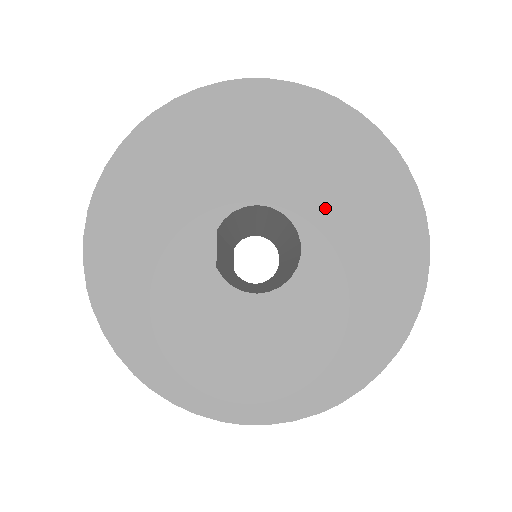
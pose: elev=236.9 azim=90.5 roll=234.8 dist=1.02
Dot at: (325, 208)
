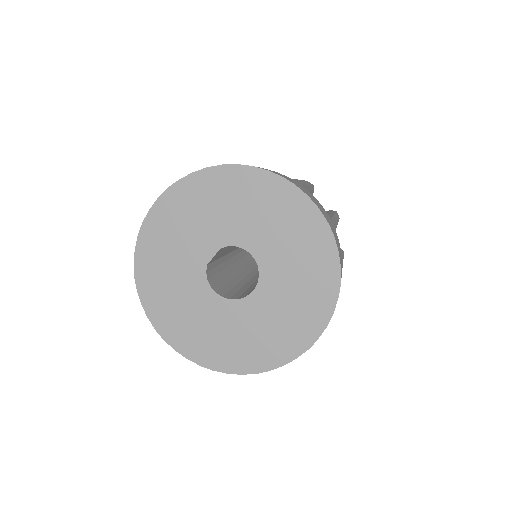
Dot at: (280, 283)
